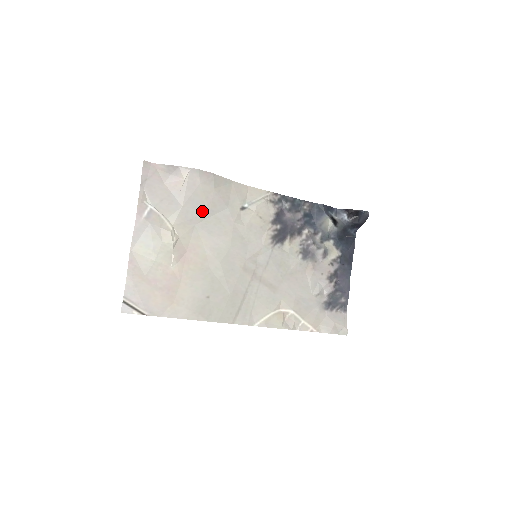
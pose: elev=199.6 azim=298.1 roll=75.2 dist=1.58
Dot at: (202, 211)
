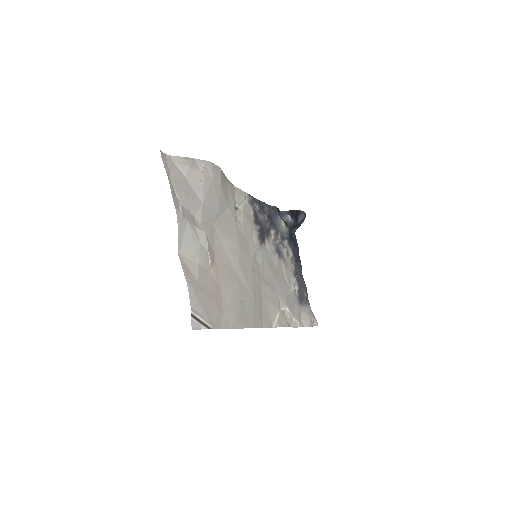
Dot at: (215, 209)
